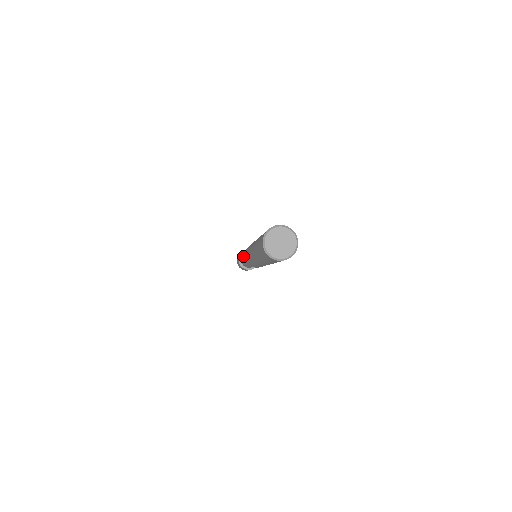
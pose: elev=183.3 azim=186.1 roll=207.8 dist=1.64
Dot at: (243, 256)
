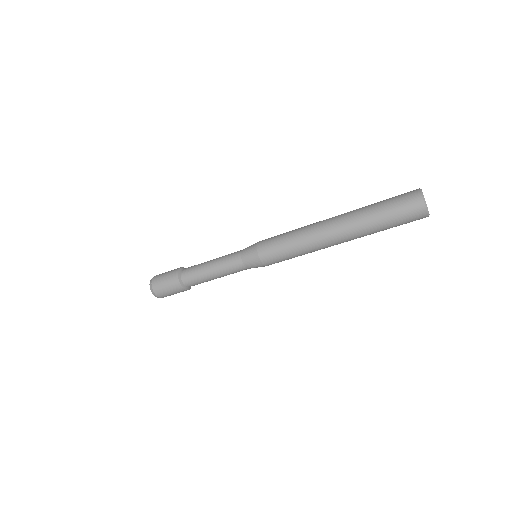
Dot at: (212, 270)
